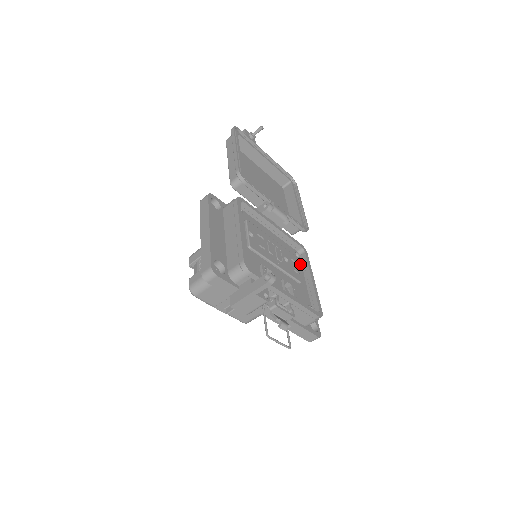
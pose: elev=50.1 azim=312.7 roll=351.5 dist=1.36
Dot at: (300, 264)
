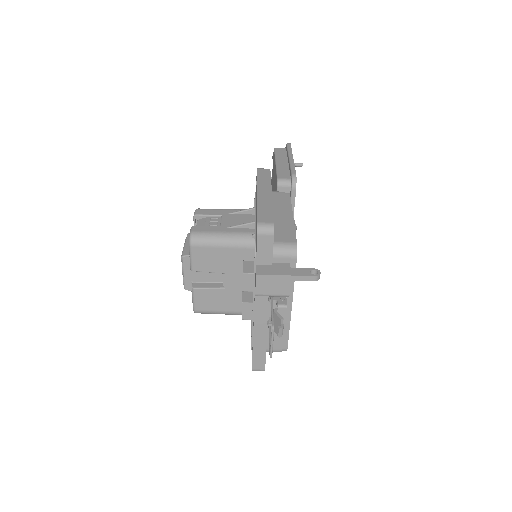
Dot at: occluded
